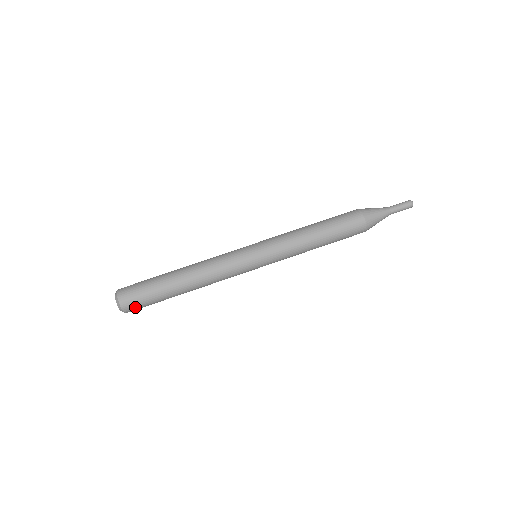
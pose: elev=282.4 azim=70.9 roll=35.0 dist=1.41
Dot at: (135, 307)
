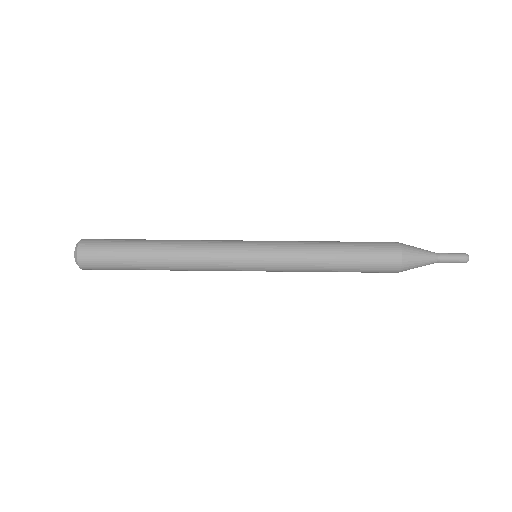
Dot at: (94, 265)
